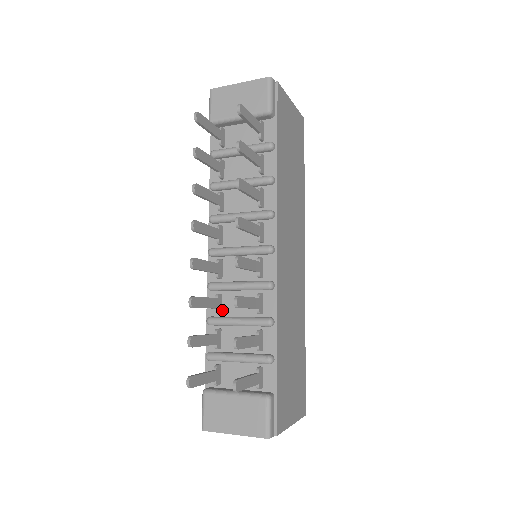
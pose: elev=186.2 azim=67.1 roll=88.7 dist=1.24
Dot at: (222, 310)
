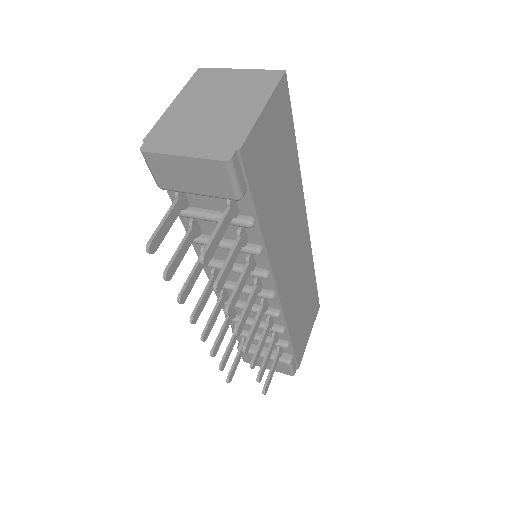
Dot at: (237, 312)
